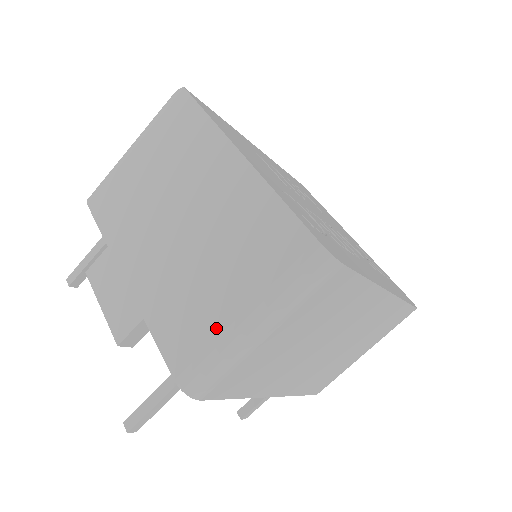
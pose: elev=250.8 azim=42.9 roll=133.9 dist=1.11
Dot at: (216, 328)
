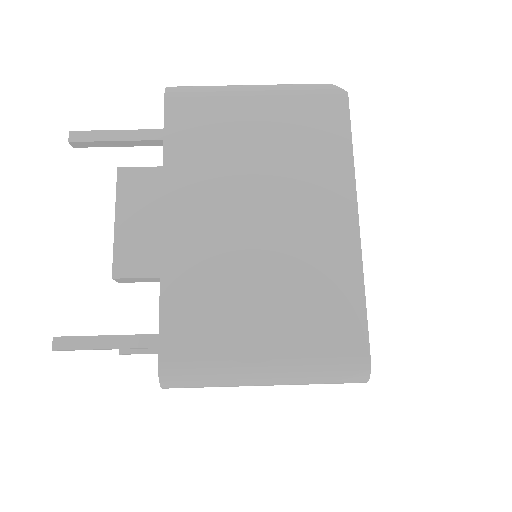
Dot at: (232, 351)
